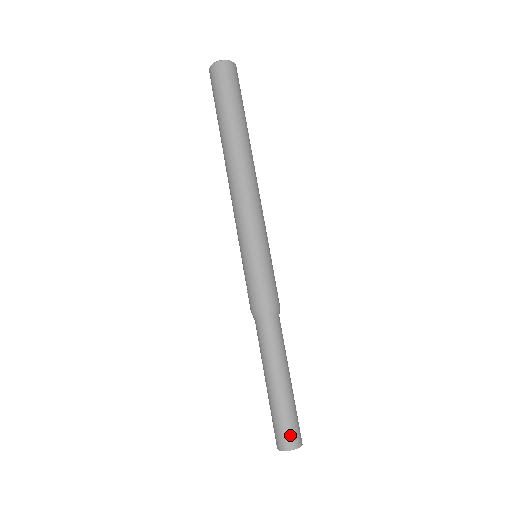
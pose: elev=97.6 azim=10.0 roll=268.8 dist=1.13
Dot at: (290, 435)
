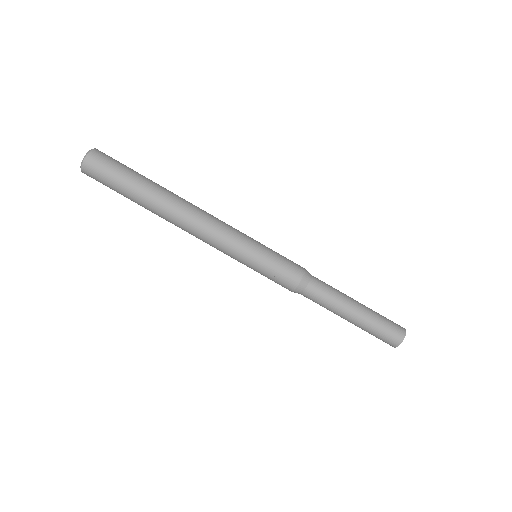
Dot at: (396, 326)
